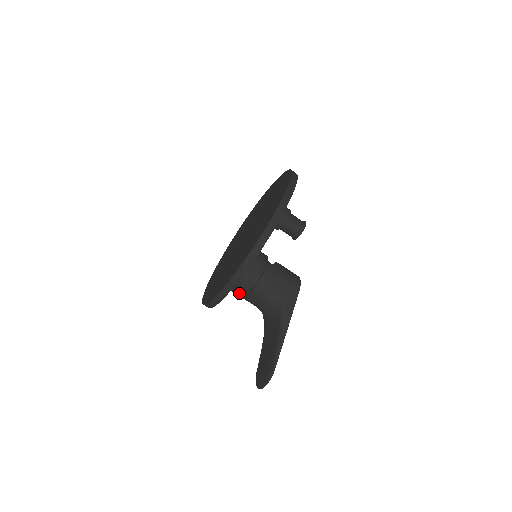
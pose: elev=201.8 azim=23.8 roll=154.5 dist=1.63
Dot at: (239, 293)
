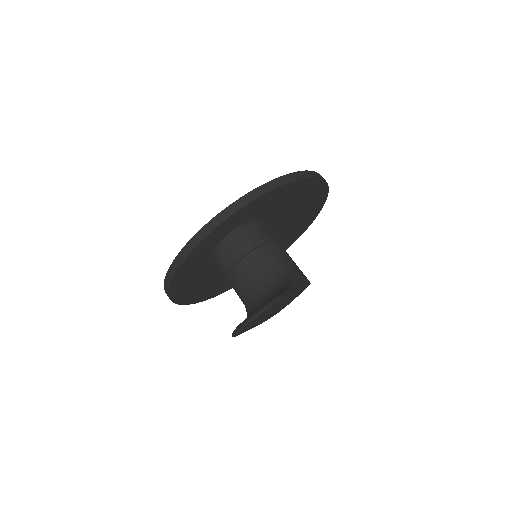
Dot at: (237, 251)
